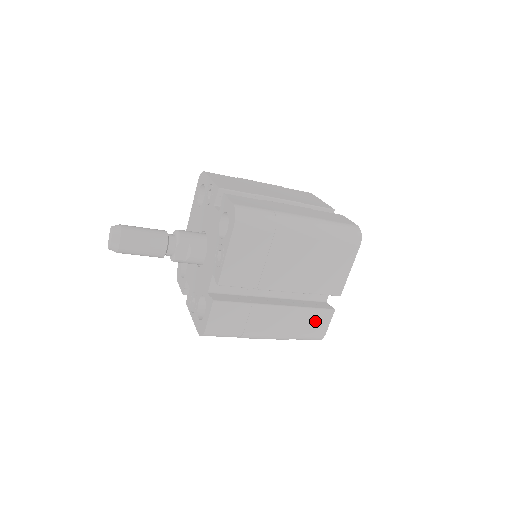
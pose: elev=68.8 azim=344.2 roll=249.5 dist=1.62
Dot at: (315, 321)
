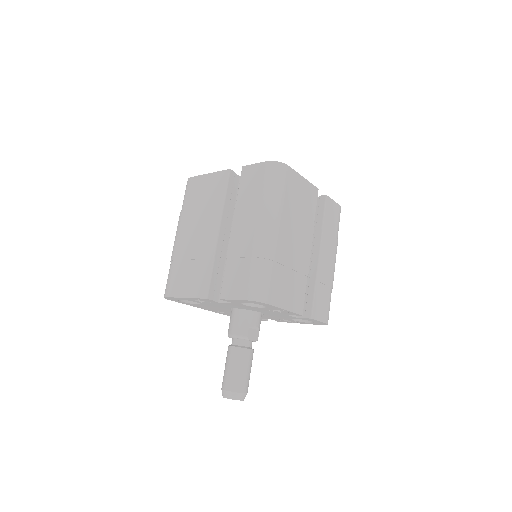
Dot at: (331, 216)
